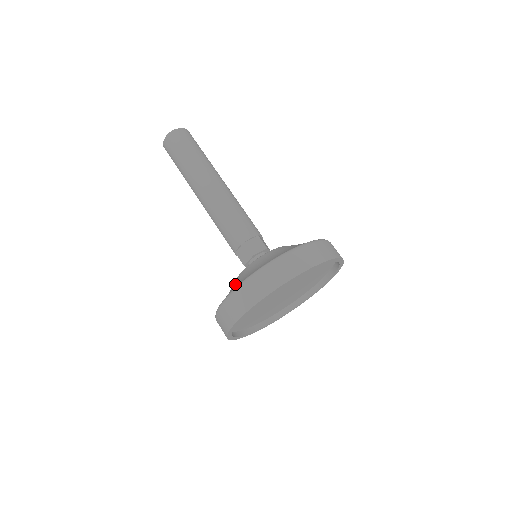
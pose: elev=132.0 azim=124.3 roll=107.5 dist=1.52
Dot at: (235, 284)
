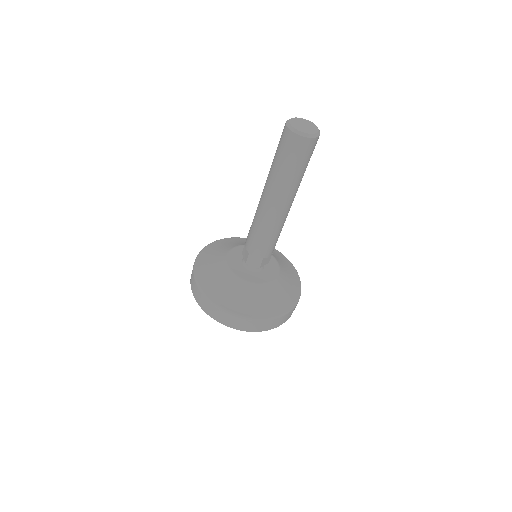
Dot at: (211, 270)
